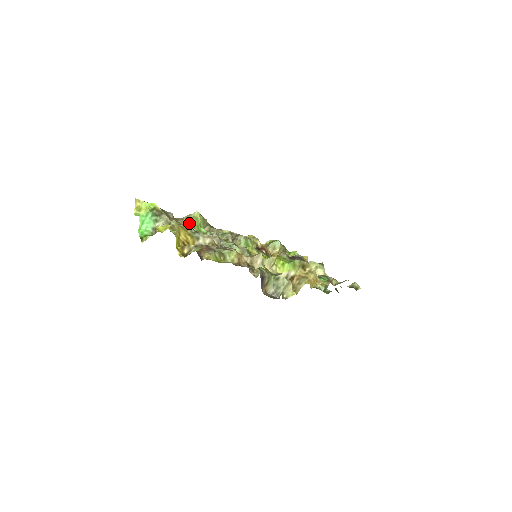
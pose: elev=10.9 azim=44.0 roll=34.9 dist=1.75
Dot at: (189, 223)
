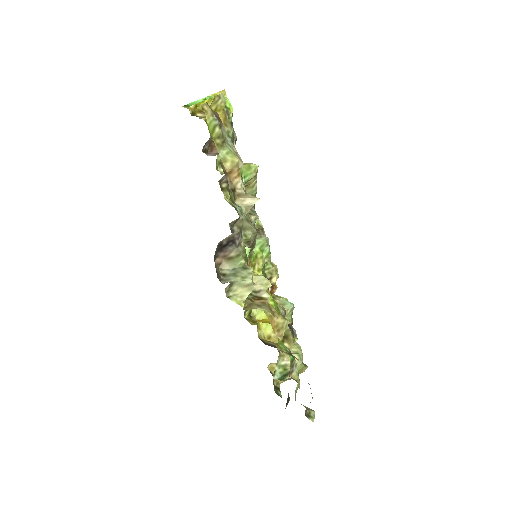
Dot at: occluded
